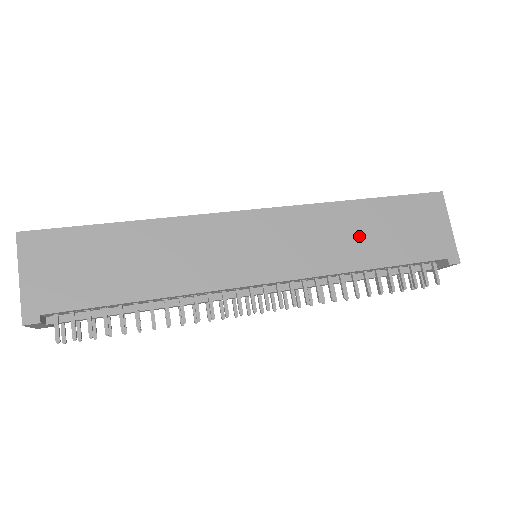
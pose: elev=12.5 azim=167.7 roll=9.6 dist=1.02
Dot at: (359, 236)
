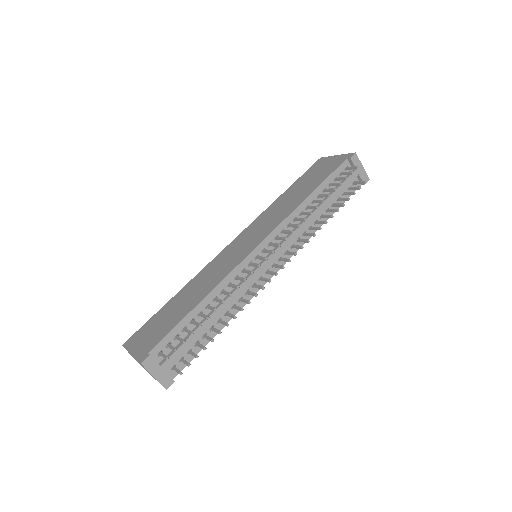
Dot at: (292, 198)
